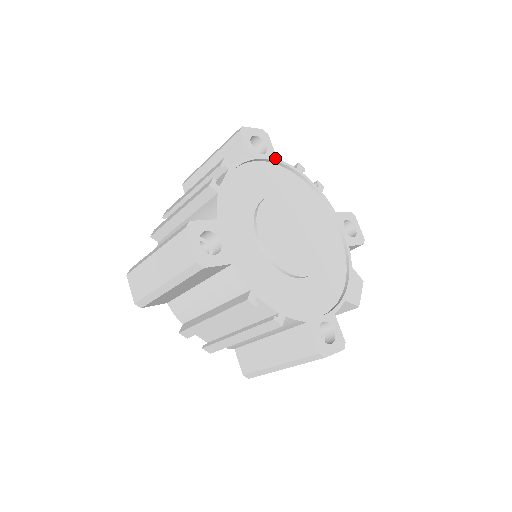
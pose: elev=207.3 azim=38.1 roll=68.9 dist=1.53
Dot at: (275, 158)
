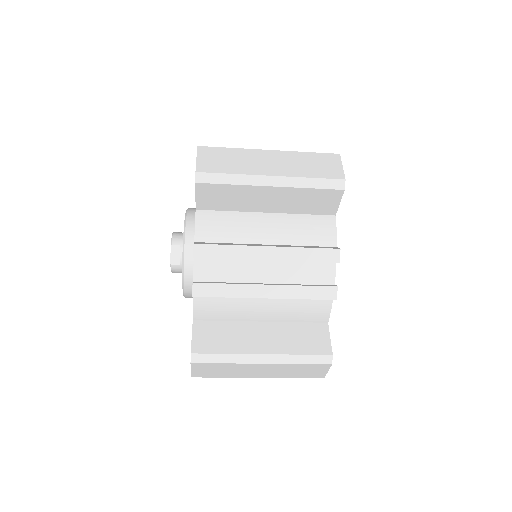
Dot at: occluded
